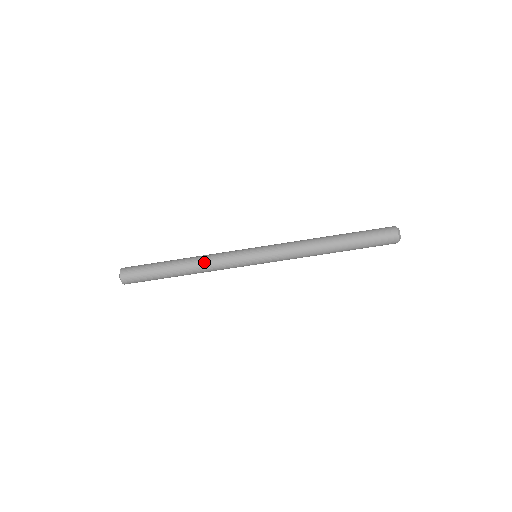
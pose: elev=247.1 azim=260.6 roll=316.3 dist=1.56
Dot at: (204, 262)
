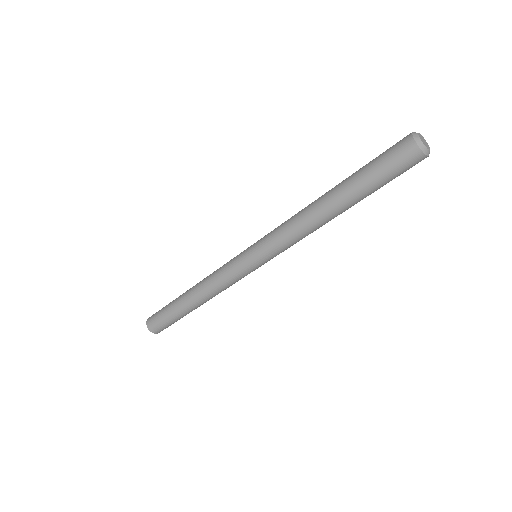
Dot at: (207, 288)
